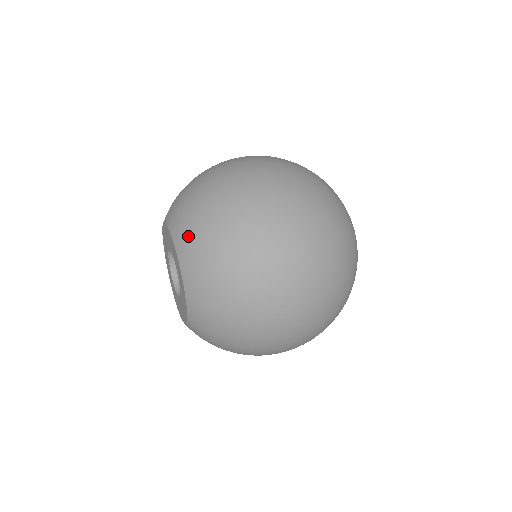
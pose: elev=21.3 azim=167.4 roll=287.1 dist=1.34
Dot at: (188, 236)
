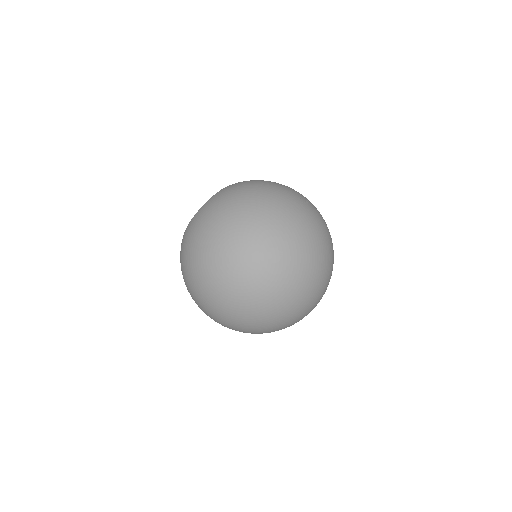
Dot at: (206, 209)
